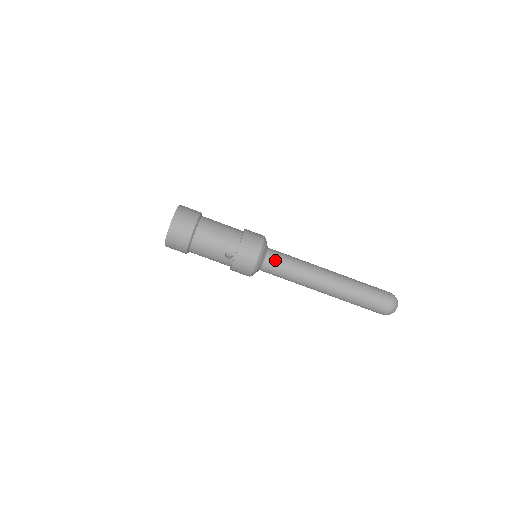
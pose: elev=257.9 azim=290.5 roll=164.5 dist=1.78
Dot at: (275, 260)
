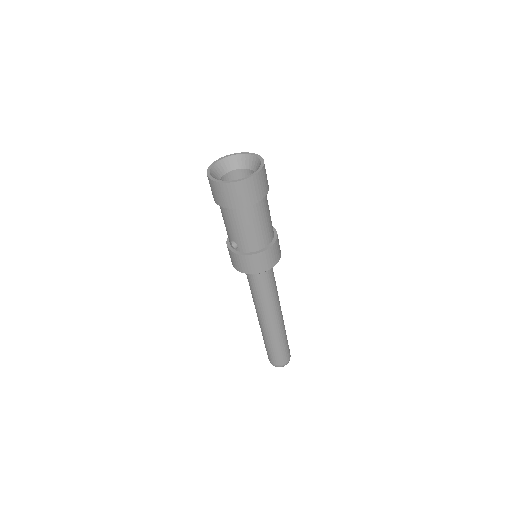
Dot at: (258, 281)
